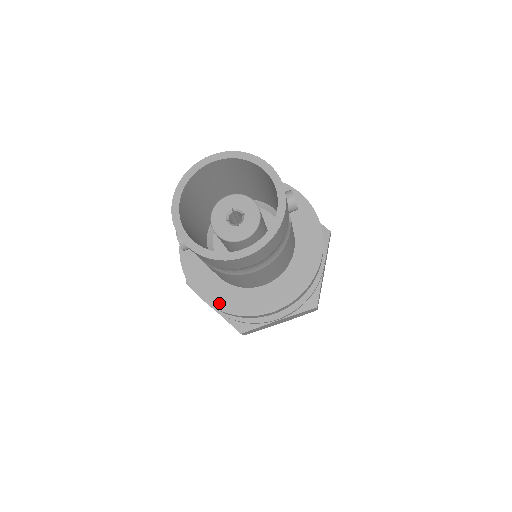
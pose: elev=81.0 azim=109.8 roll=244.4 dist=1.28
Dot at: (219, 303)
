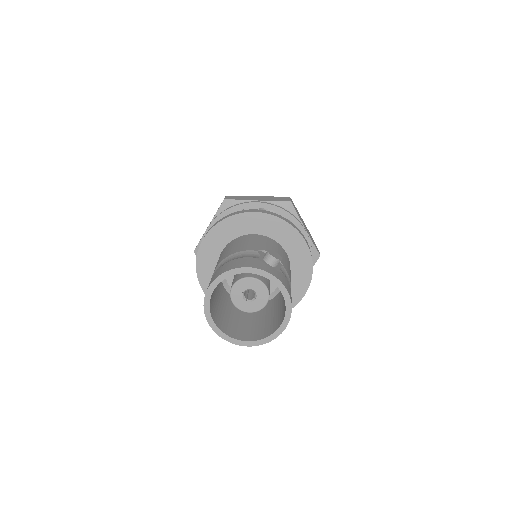
Dot at: occluded
